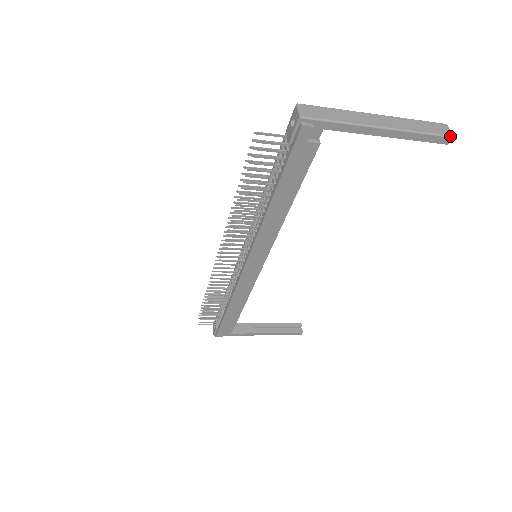
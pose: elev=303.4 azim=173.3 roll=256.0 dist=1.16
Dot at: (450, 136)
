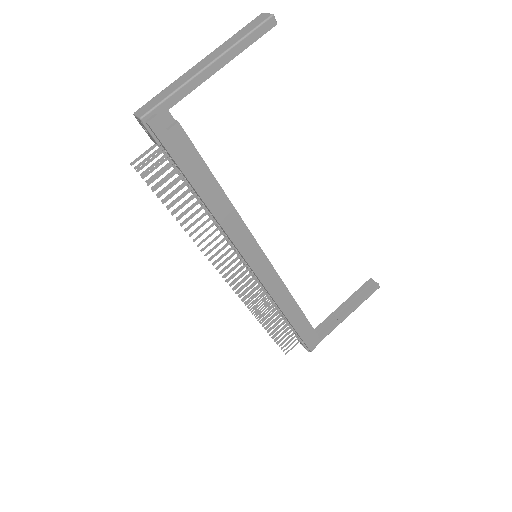
Dot at: (270, 17)
